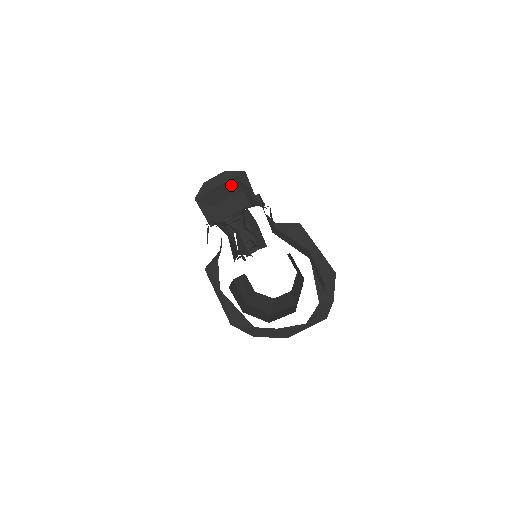
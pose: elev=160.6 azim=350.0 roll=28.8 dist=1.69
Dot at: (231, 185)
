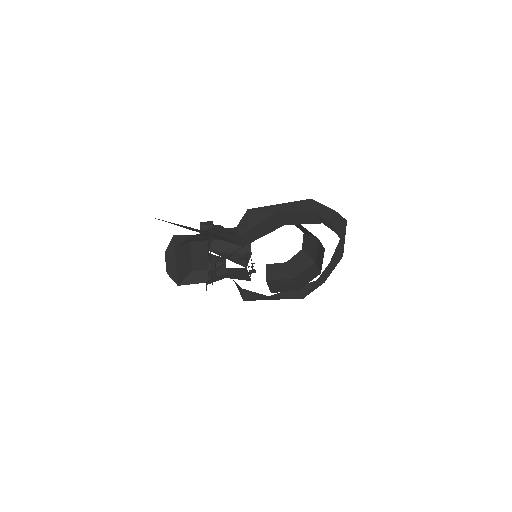
Dot at: (180, 251)
